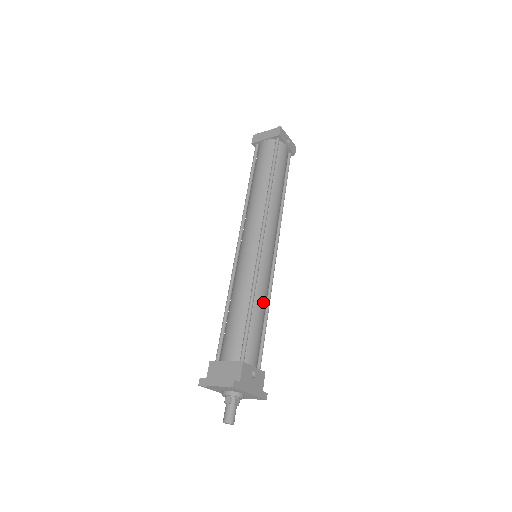
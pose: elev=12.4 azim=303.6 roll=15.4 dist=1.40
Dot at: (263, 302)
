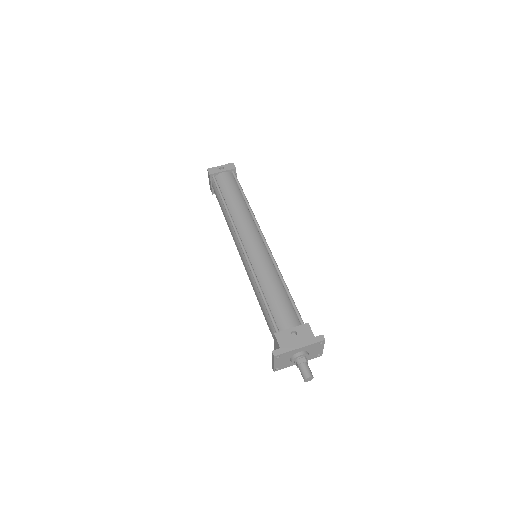
Dot at: (271, 281)
